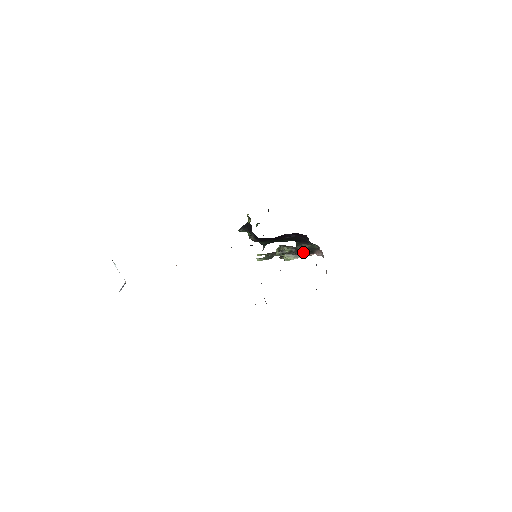
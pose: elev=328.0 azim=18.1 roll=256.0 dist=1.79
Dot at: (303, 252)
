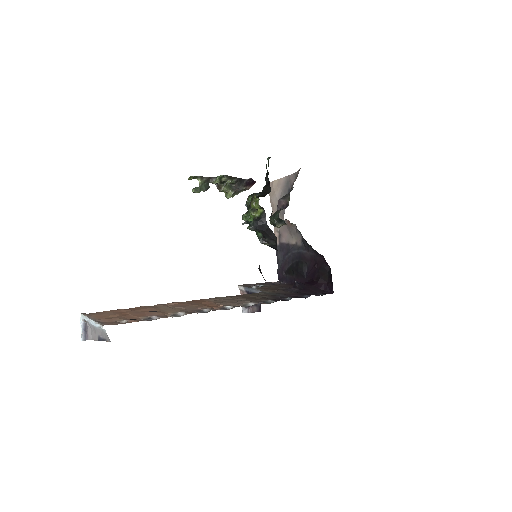
Dot at: (278, 227)
